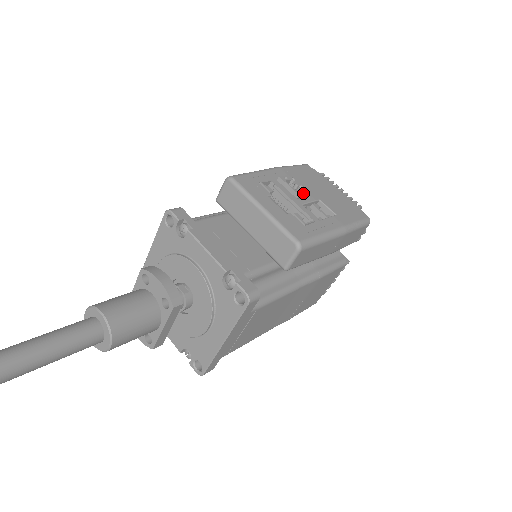
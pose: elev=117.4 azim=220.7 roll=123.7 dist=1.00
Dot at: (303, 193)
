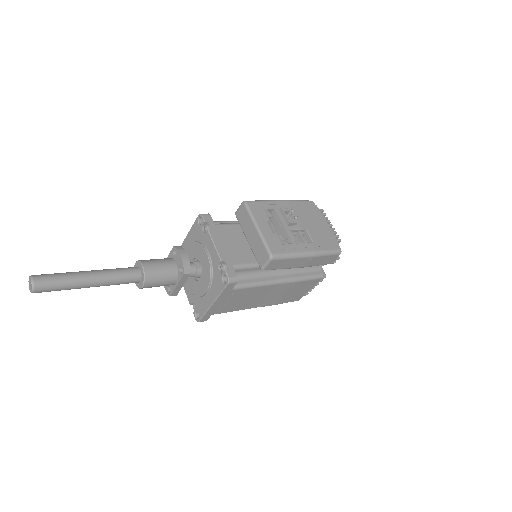
Dot at: (293, 222)
